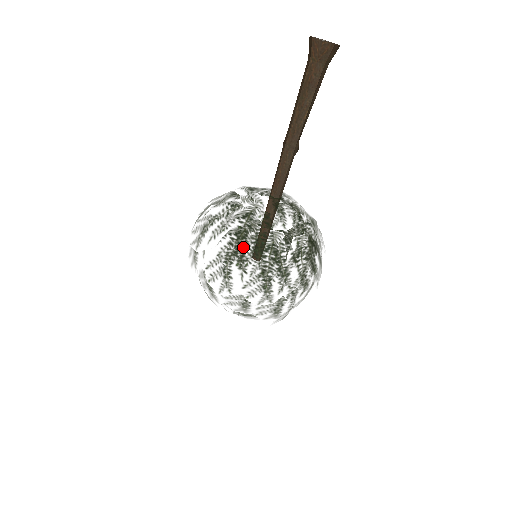
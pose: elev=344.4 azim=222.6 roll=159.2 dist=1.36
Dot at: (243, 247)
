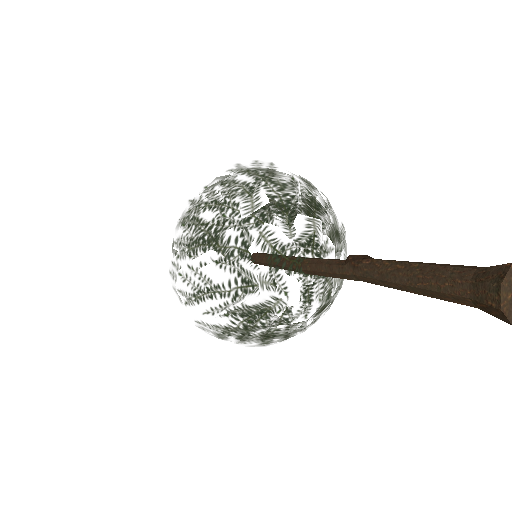
Dot at: (249, 338)
